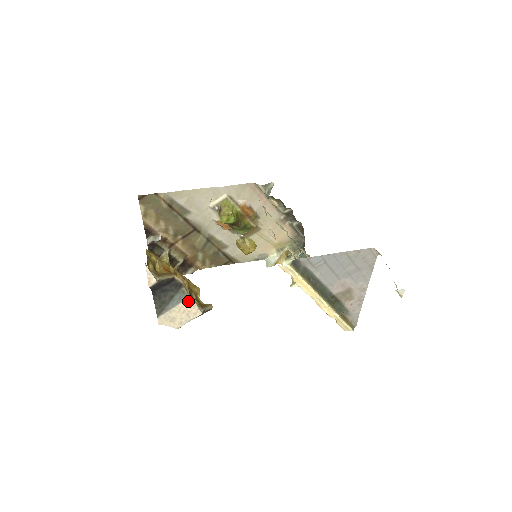
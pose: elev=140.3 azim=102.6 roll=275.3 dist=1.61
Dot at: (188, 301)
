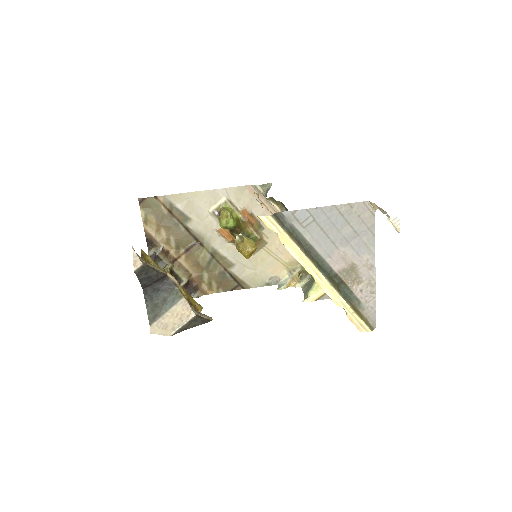
Dot at: (181, 303)
